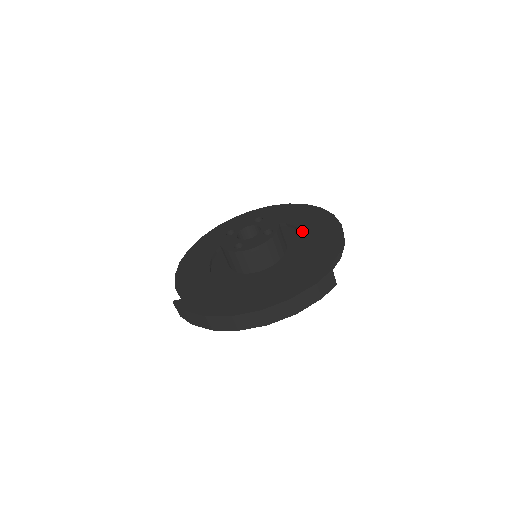
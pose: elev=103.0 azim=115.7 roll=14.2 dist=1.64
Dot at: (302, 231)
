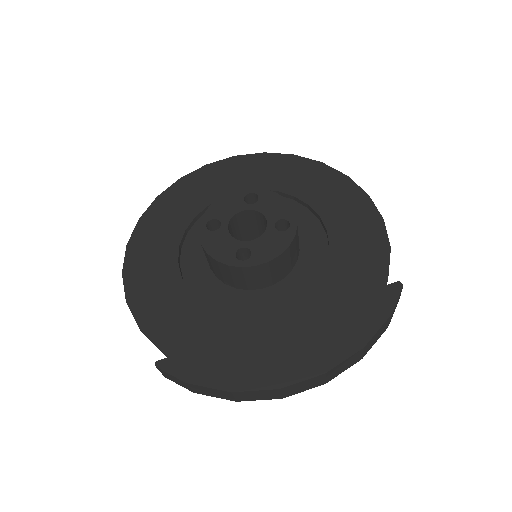
Dot at: (312, 207)
